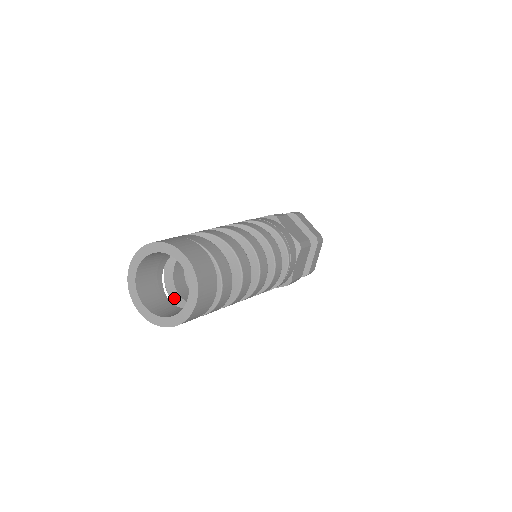
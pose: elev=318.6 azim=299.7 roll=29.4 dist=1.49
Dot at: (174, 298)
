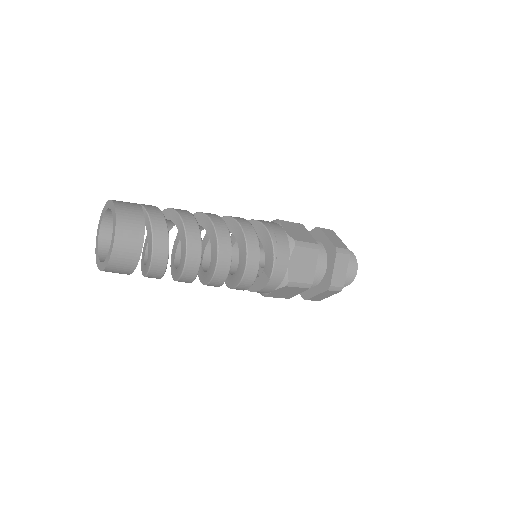
Dot at: (142, 266)
